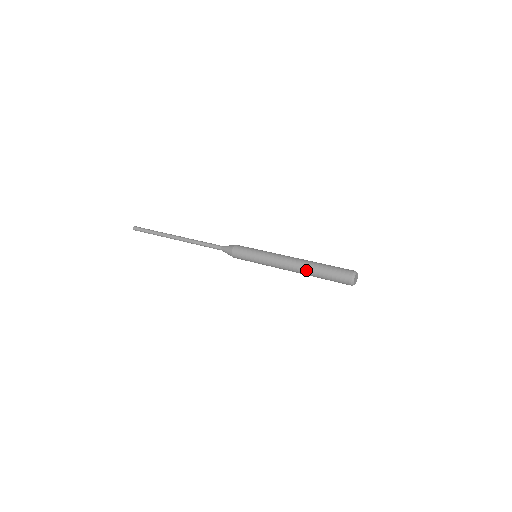
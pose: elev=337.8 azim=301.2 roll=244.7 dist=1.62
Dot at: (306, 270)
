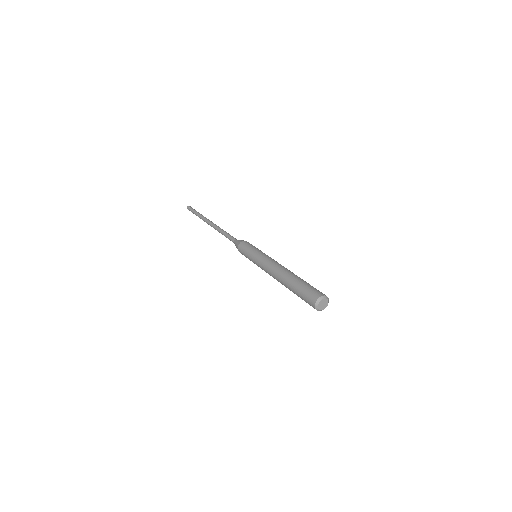
Dot at: (284, 279)
